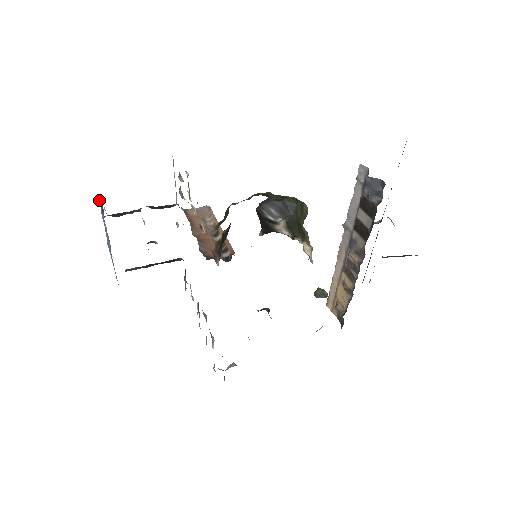
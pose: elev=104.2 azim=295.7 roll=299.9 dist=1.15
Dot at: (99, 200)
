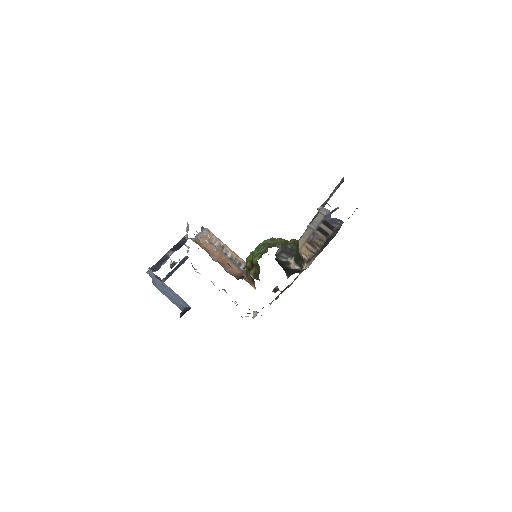
Dot at: (153, 273)
